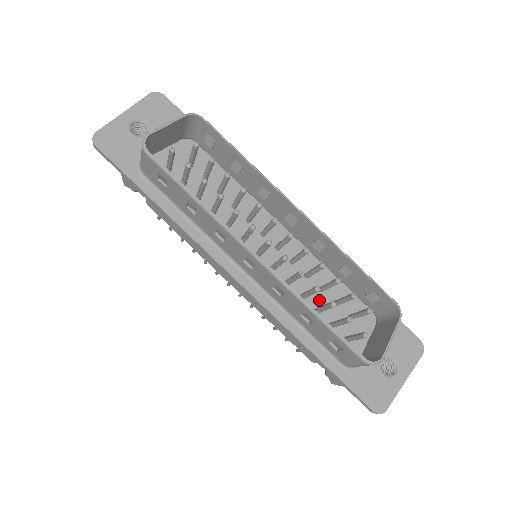
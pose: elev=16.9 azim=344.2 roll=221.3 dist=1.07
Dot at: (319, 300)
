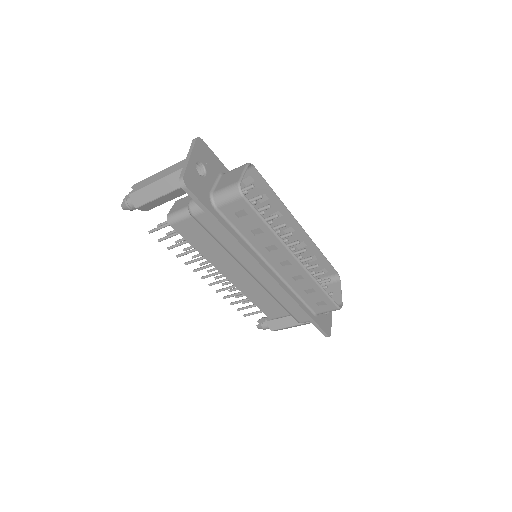
Dot at: occluded
